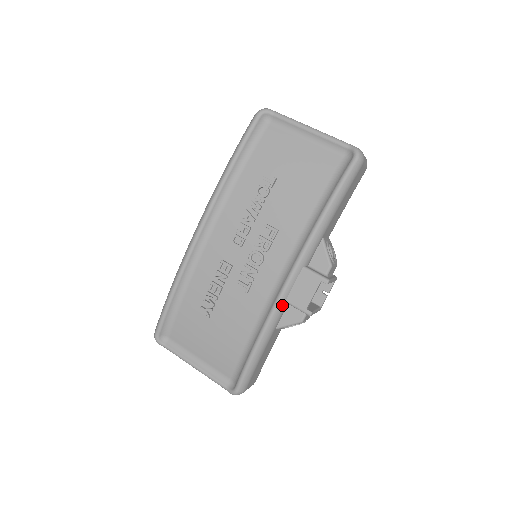
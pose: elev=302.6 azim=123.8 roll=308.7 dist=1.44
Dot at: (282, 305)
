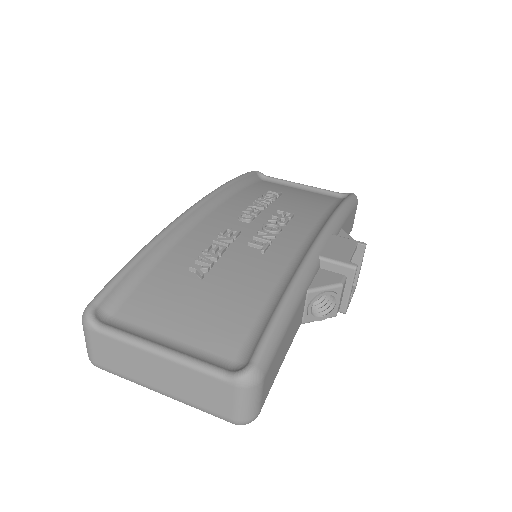
Dot at: (316, 258)
